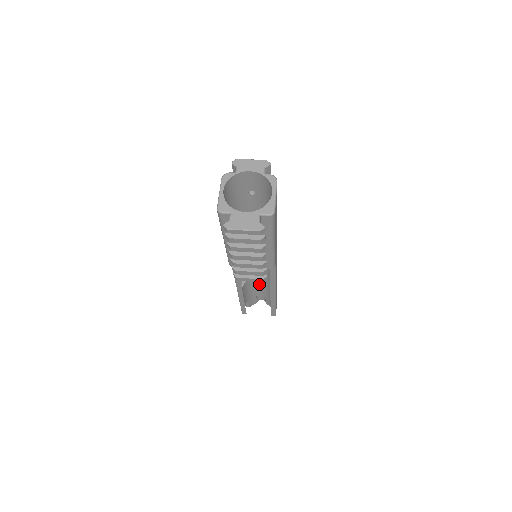
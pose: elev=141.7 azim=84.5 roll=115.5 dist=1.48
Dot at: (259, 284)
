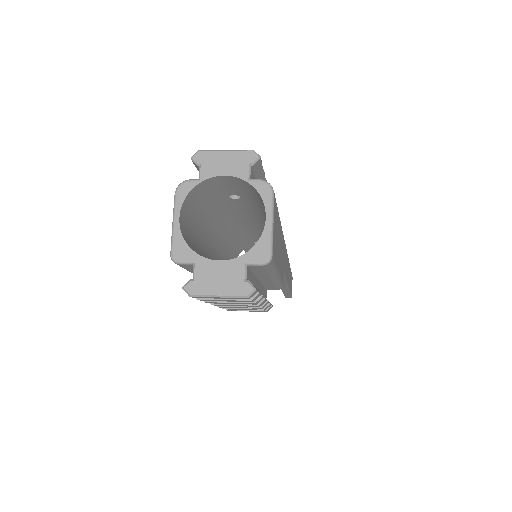
Dot at: occluded
